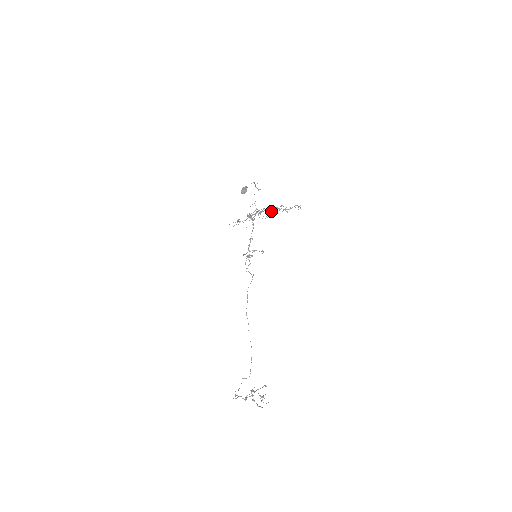
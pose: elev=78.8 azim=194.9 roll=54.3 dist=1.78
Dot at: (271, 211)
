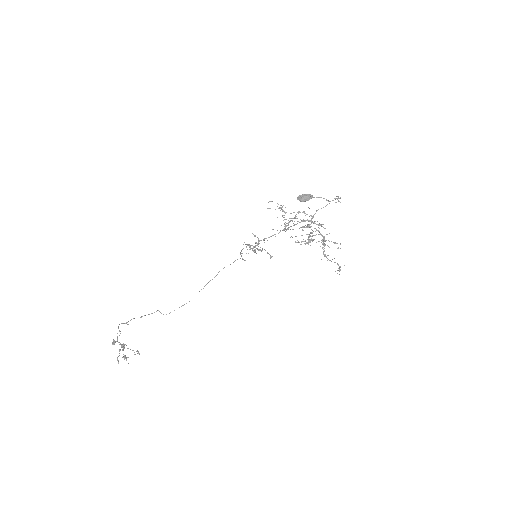
Dot at: (310, 242)
